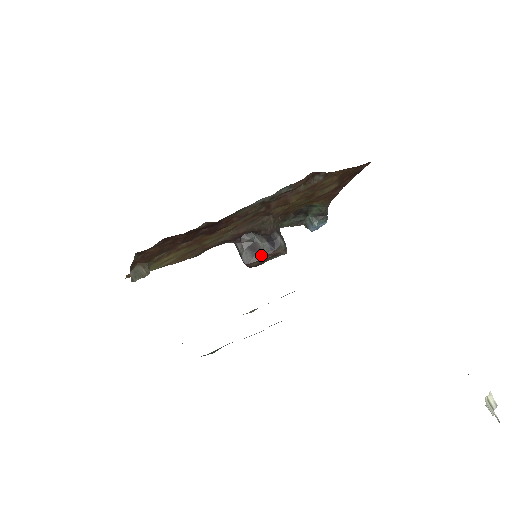
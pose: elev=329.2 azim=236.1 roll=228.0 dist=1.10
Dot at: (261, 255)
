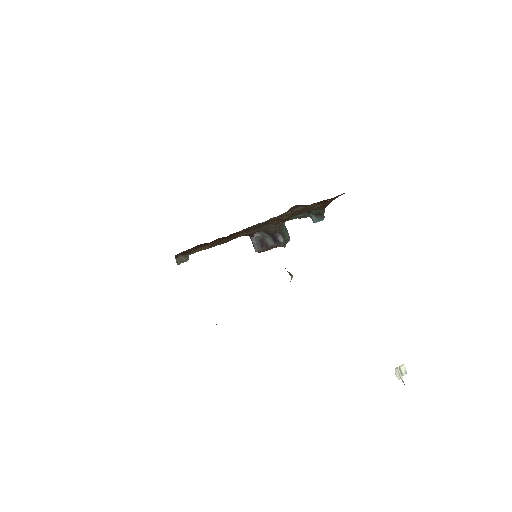
Dot at: (267, 247)
